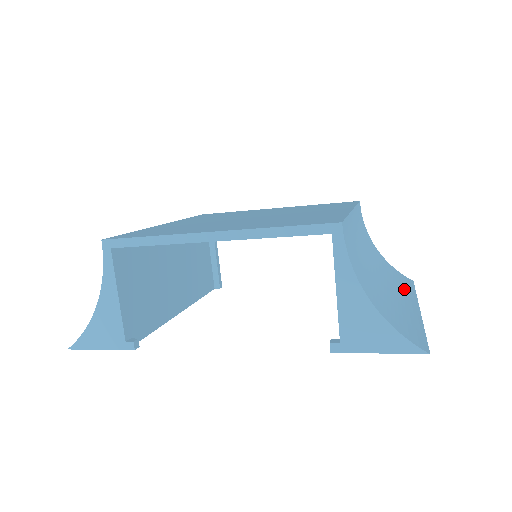
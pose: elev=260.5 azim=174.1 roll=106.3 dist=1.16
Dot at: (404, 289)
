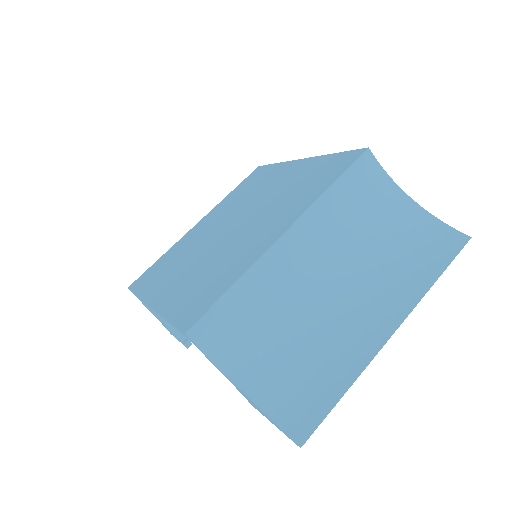
Dot at: (406, 287)
